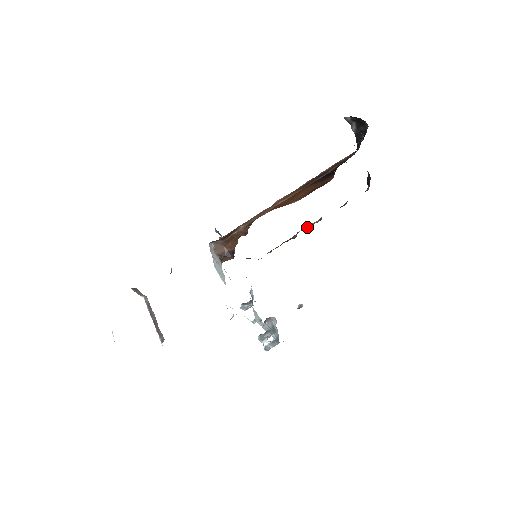
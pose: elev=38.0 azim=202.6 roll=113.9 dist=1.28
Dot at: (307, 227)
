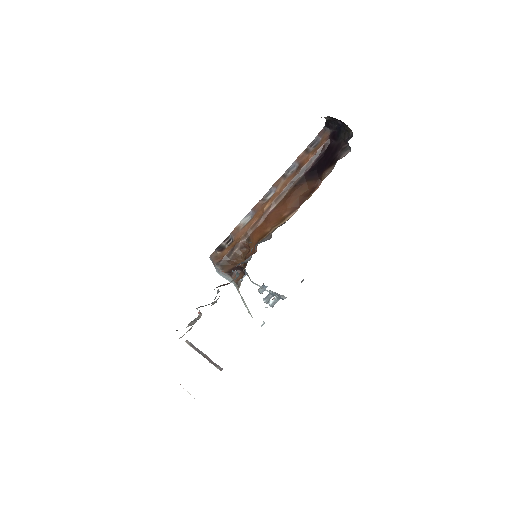
Dot at: occluded
